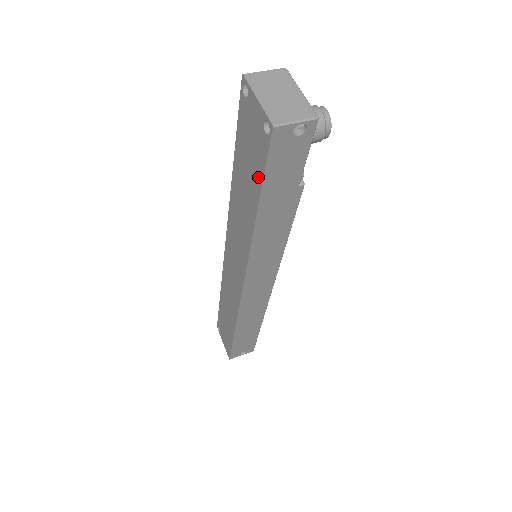
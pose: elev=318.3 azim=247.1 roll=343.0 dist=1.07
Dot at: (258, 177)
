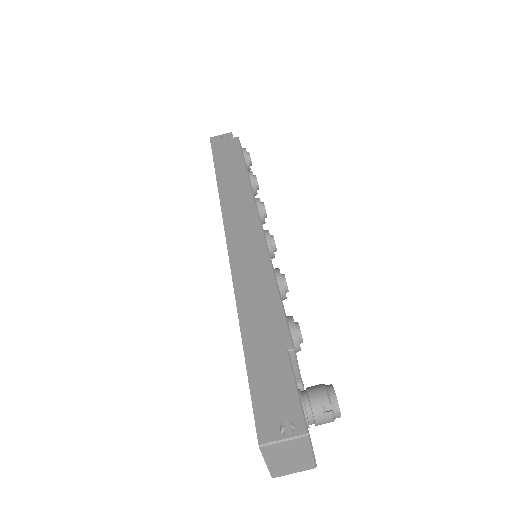
Dot at: occluded
